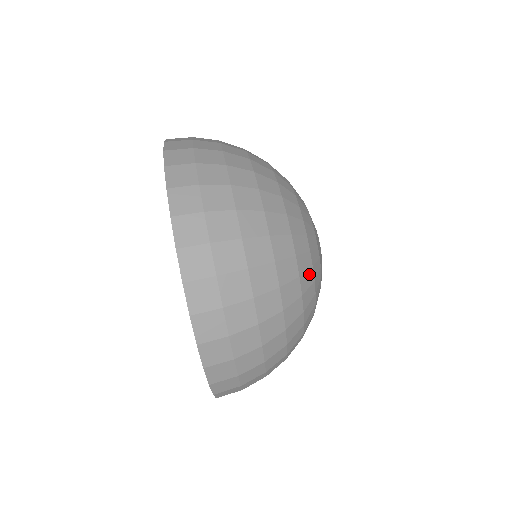
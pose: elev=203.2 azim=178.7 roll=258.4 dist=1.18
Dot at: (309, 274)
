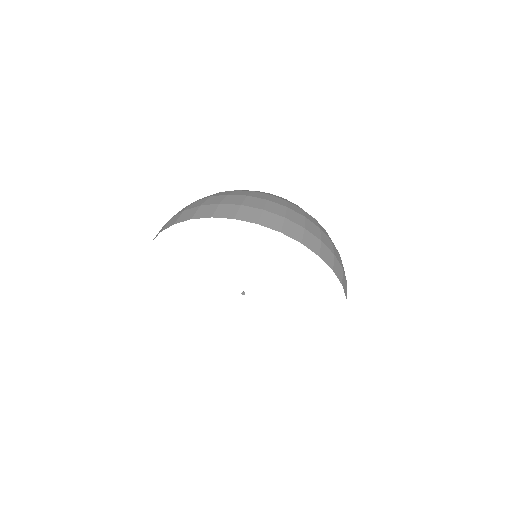
Dot at: occluded
